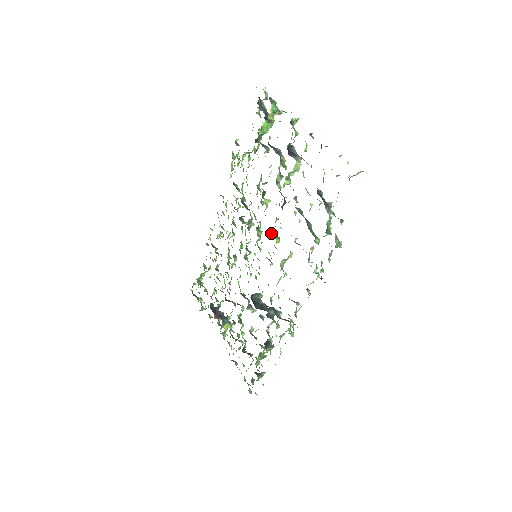
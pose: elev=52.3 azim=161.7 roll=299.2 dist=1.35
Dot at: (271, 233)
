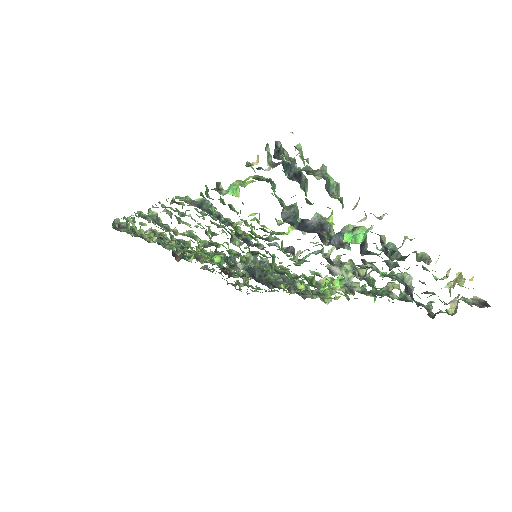
Dot at: occluded
